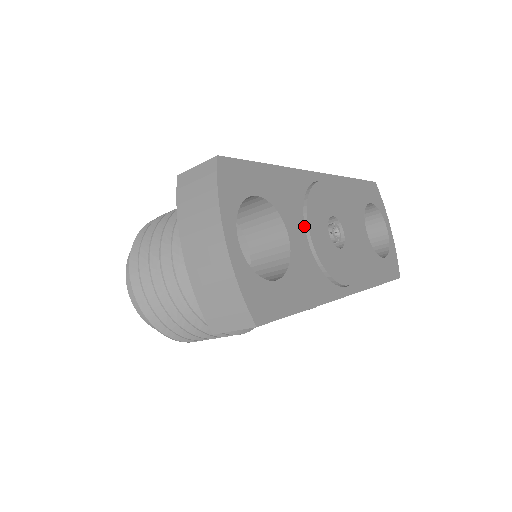
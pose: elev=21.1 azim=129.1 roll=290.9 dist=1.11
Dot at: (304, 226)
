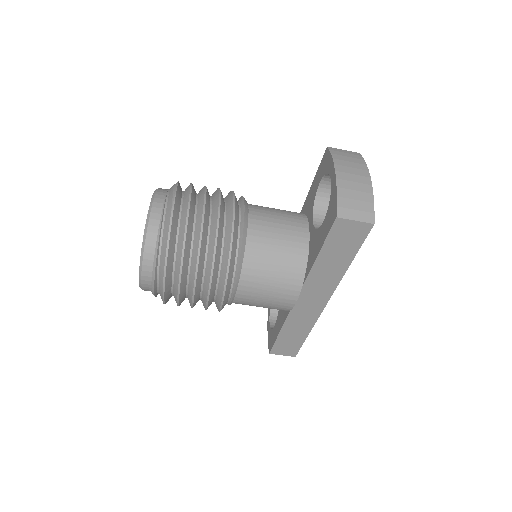
Dot at: occluded
